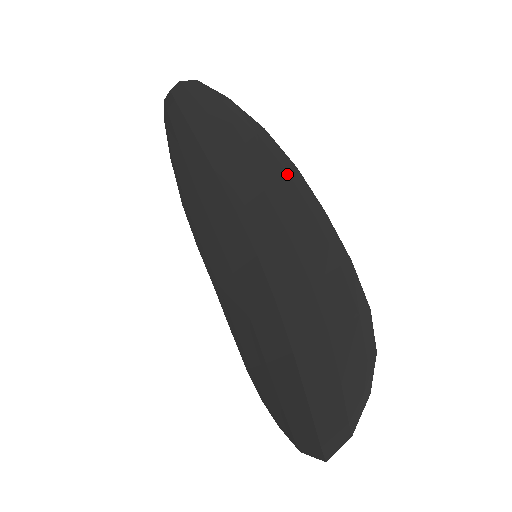
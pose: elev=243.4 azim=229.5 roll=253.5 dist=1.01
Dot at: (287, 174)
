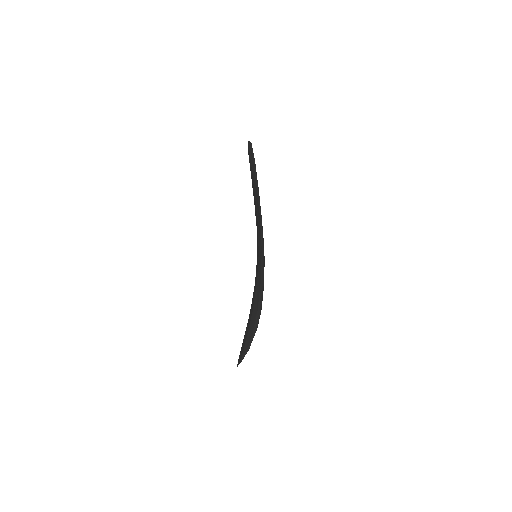
Dot at: (260, 220)
